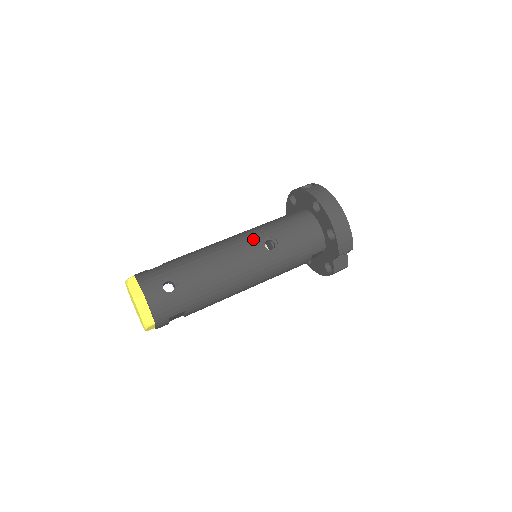
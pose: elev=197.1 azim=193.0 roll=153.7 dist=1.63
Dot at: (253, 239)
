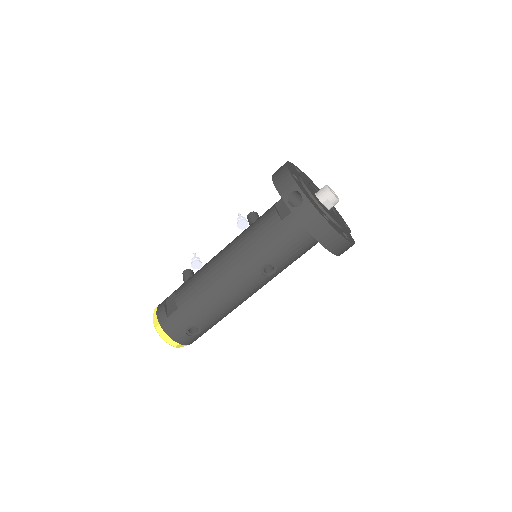
Dot at: (251, 271)
